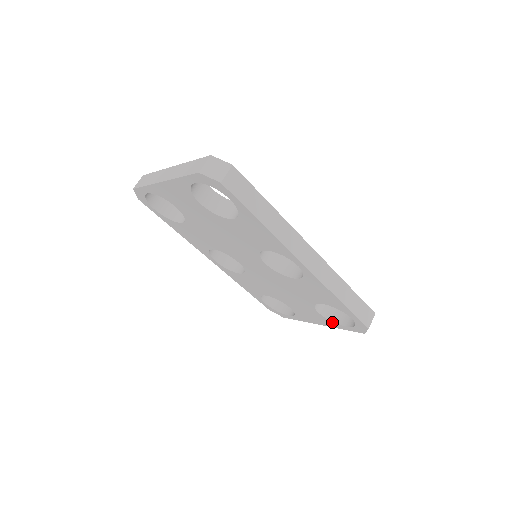
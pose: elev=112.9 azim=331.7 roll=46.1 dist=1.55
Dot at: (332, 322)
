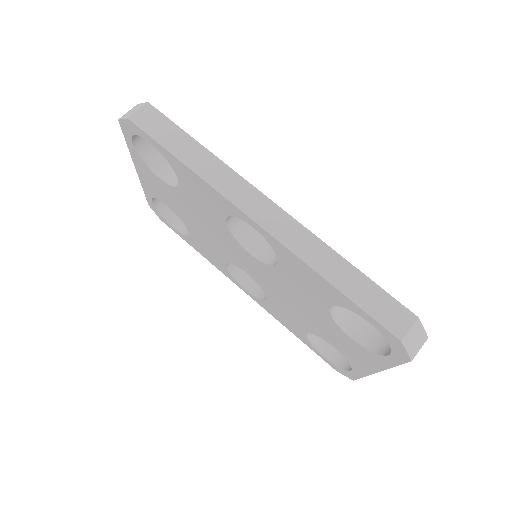
Dot at: (374, 354)
